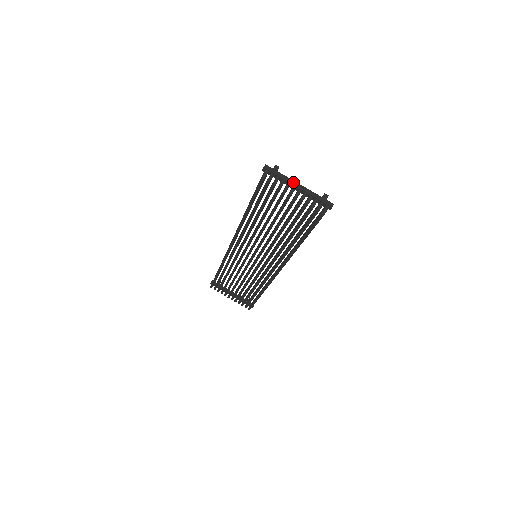
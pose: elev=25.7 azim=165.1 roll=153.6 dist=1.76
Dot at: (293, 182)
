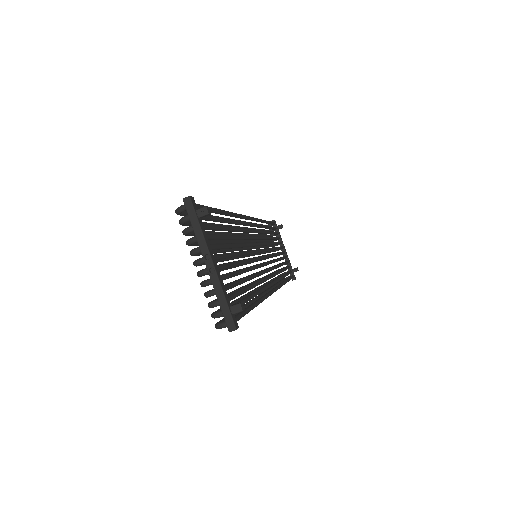
Dot at: (205, 252)
